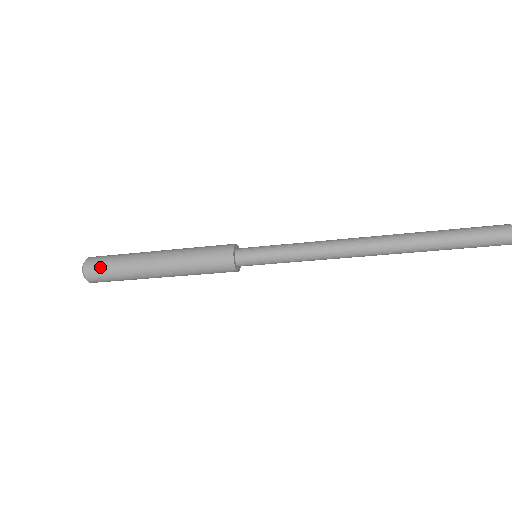
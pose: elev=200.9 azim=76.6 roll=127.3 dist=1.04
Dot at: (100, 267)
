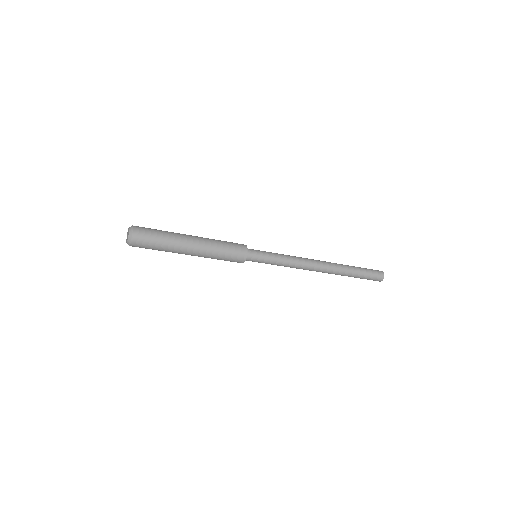
Dot at: (147, 236)
